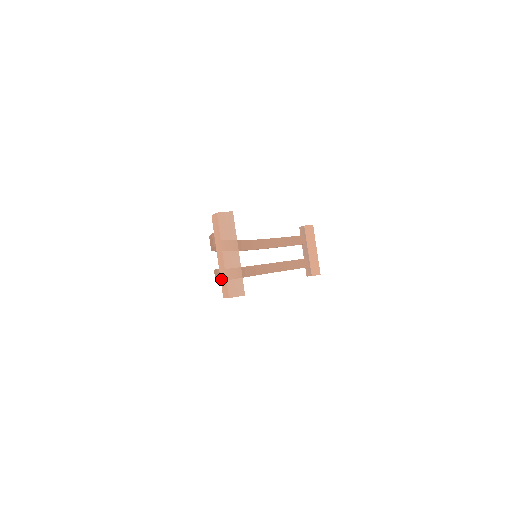
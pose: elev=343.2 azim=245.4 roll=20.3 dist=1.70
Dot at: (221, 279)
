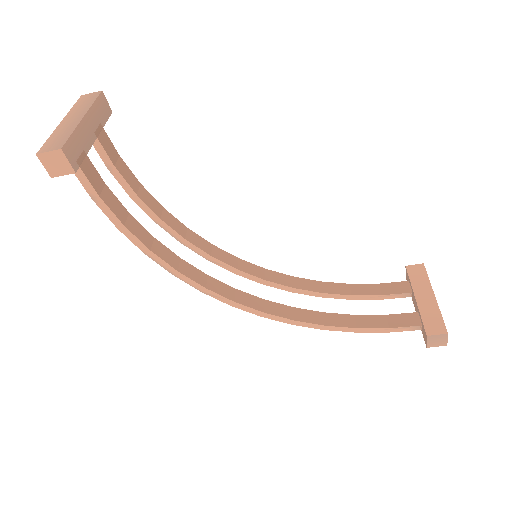
Dot at: occluded
